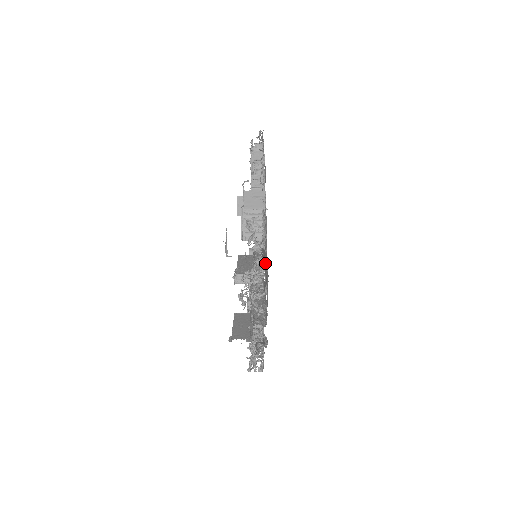
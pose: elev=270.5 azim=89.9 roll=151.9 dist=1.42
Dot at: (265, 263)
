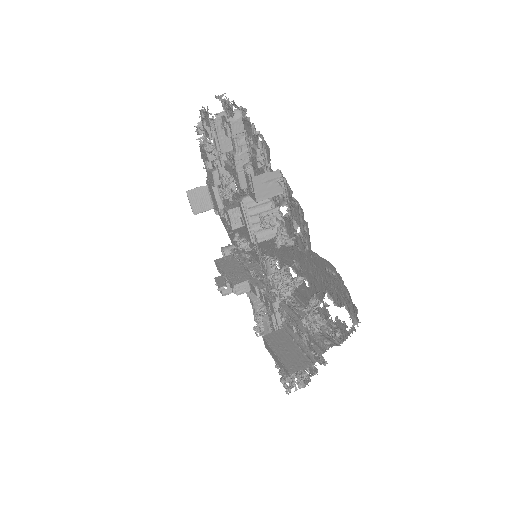
Dot at: (300, 263)
